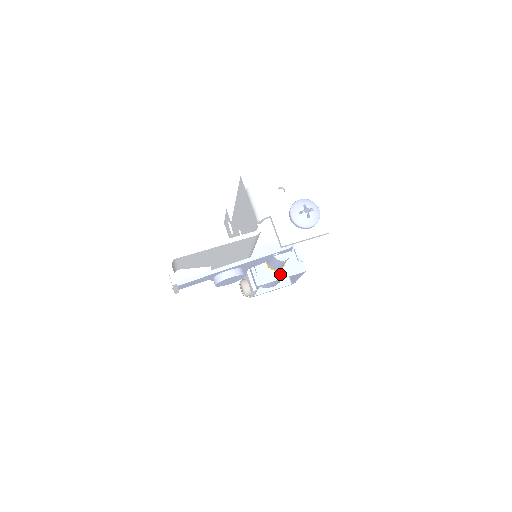
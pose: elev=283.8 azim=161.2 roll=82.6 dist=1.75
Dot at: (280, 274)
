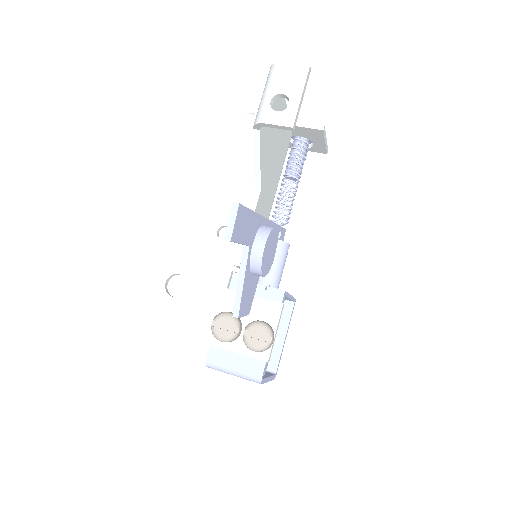
Dot at: occluded
